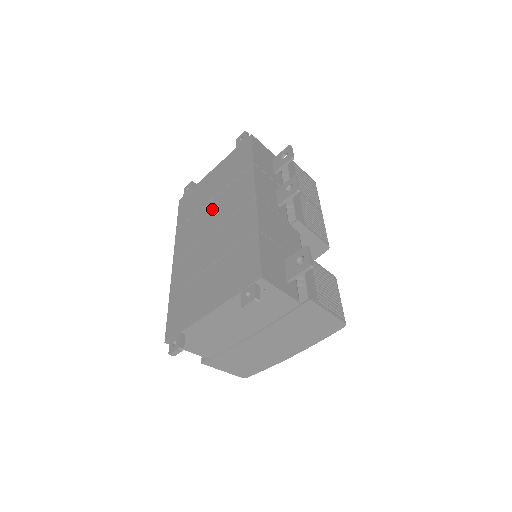
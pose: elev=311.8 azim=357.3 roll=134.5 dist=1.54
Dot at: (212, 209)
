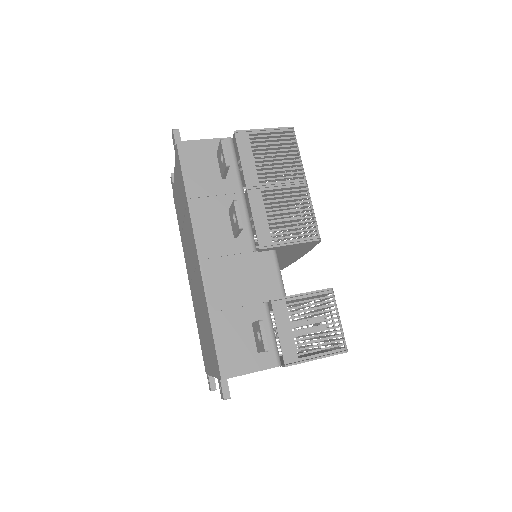
Dot at: (186, 239)
